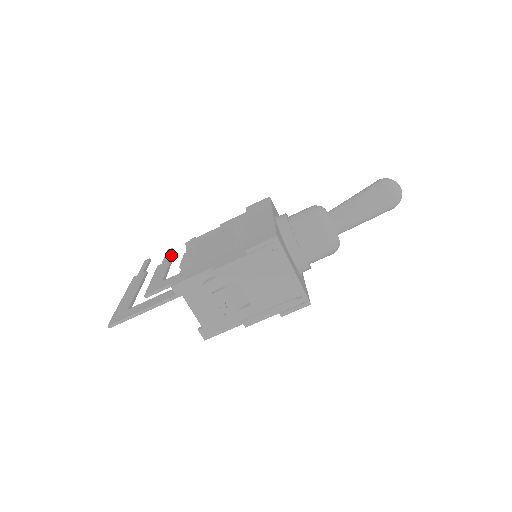
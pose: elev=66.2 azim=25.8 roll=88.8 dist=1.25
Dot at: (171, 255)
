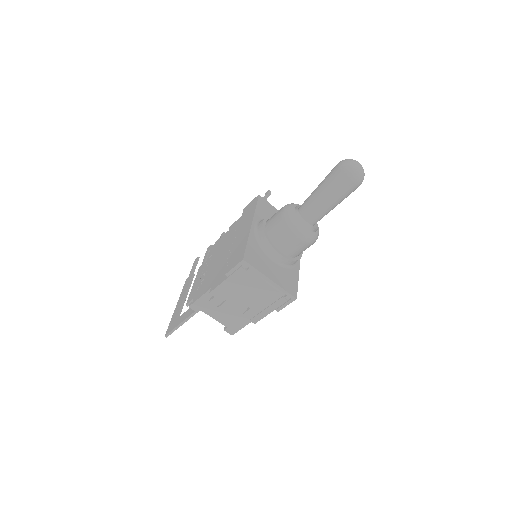
Dot at: occluded
